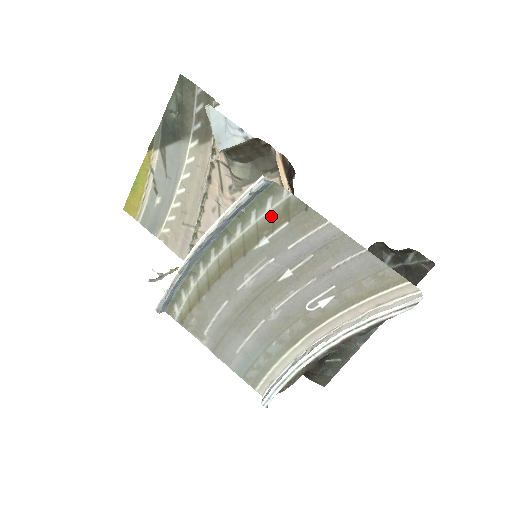
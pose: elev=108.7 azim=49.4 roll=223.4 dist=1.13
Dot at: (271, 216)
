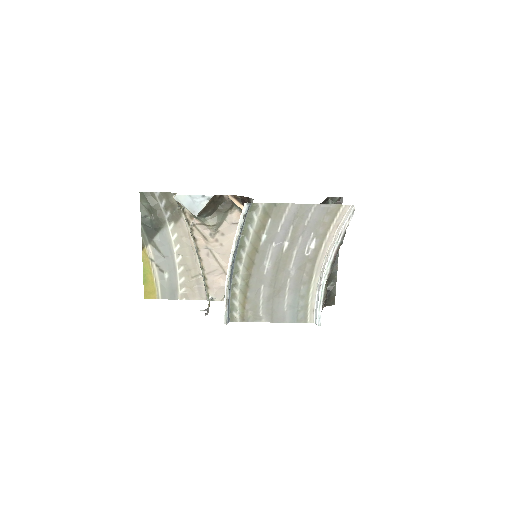
Dot at: (260, 221)
